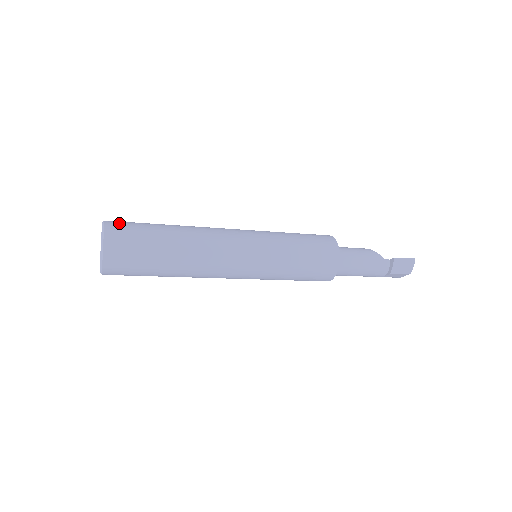
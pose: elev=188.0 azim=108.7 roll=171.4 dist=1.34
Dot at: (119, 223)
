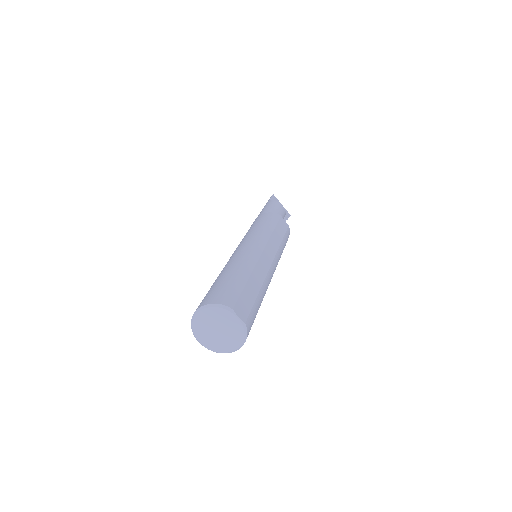
Dot at: (251, 325)
